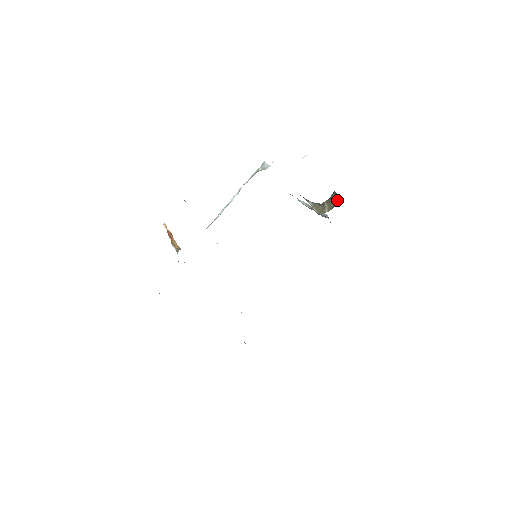
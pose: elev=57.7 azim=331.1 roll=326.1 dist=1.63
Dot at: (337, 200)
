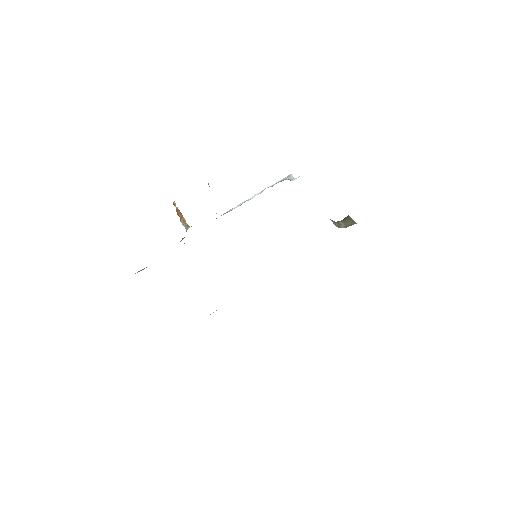
Dot at: (352, 222)
